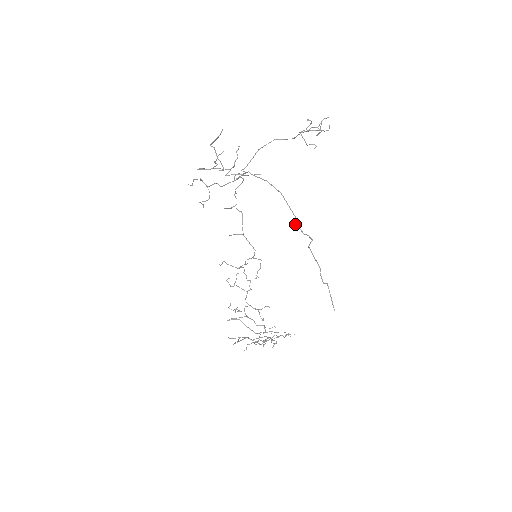
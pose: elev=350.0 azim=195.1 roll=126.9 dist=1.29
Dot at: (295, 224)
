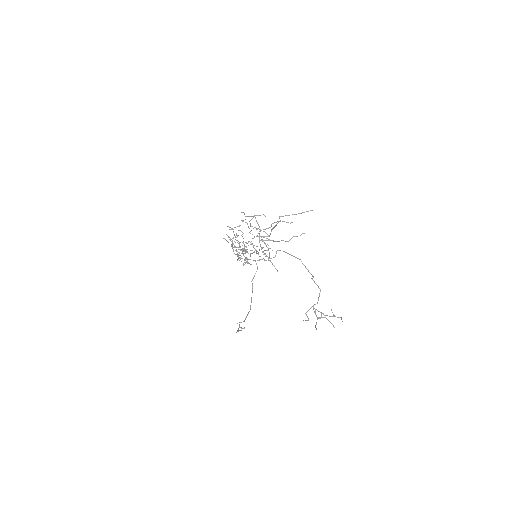
Dot at: occluded
